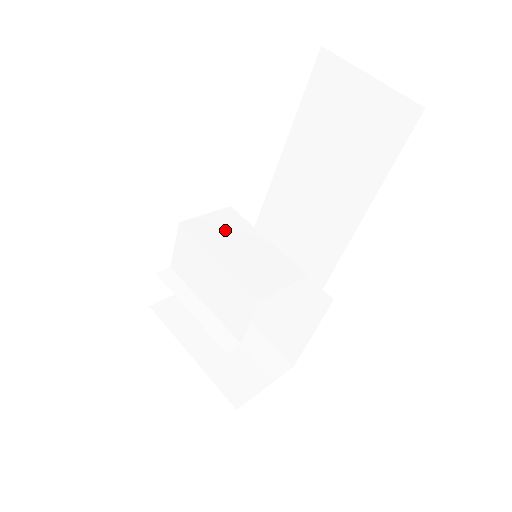
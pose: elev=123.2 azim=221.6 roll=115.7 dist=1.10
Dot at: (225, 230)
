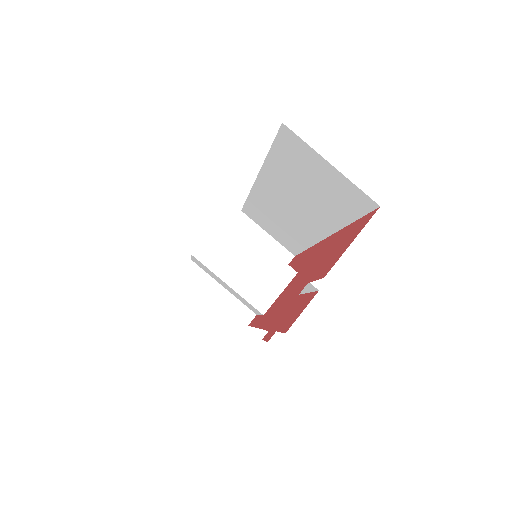
Dot at: (227, 247)
